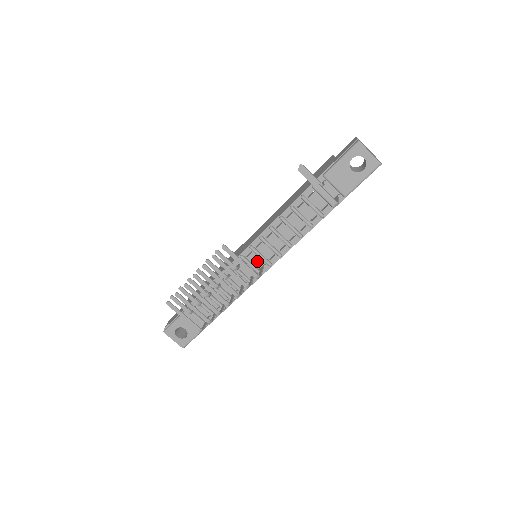
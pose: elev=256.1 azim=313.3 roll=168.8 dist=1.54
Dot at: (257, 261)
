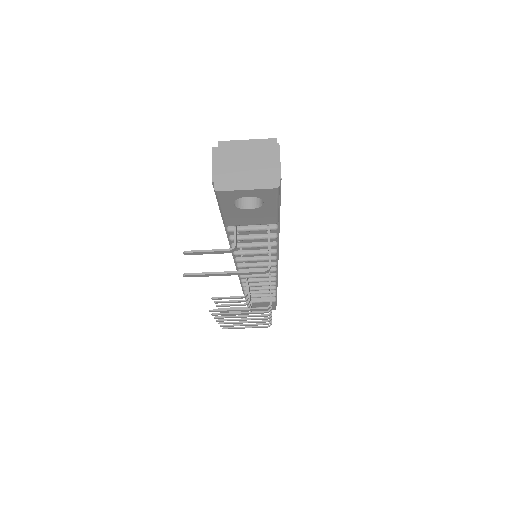
Dot at: occluded
